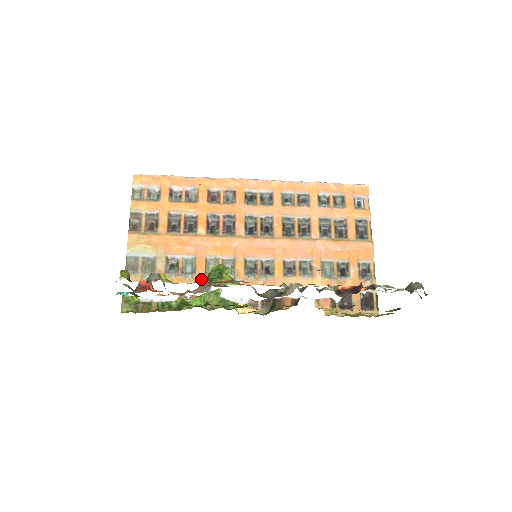
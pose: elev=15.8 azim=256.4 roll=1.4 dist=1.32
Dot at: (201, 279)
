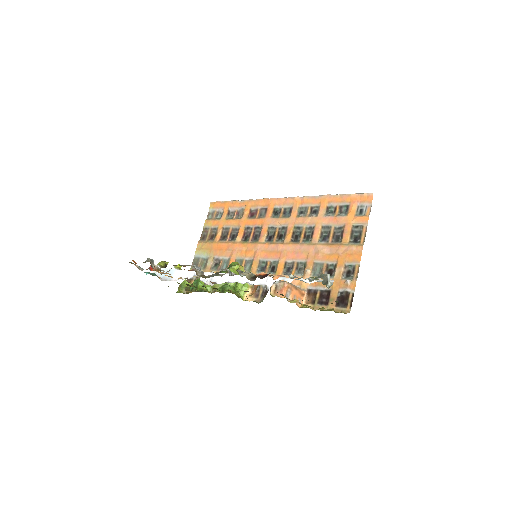
Dot at: occluded
